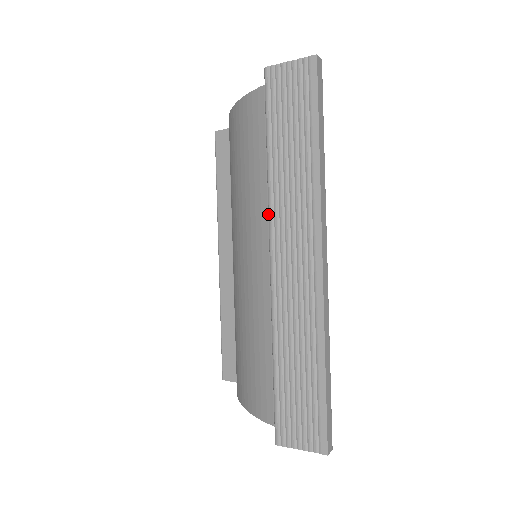
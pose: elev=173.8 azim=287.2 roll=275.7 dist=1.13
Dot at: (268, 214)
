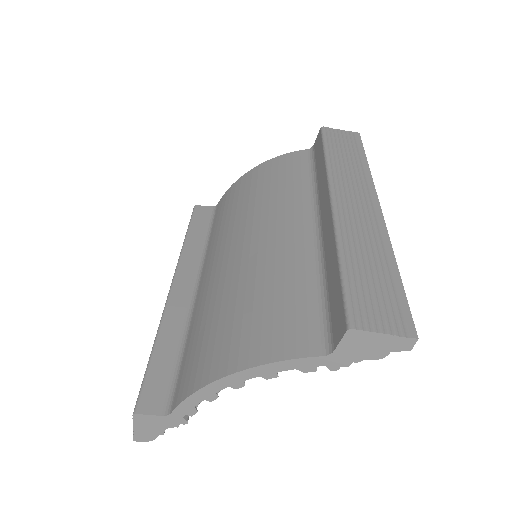
Dot at: (328, 178)
